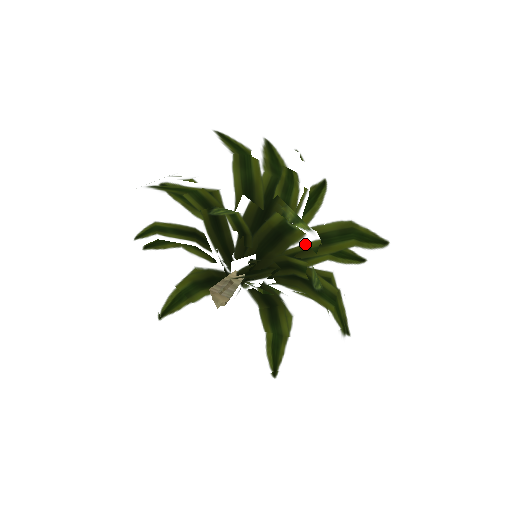
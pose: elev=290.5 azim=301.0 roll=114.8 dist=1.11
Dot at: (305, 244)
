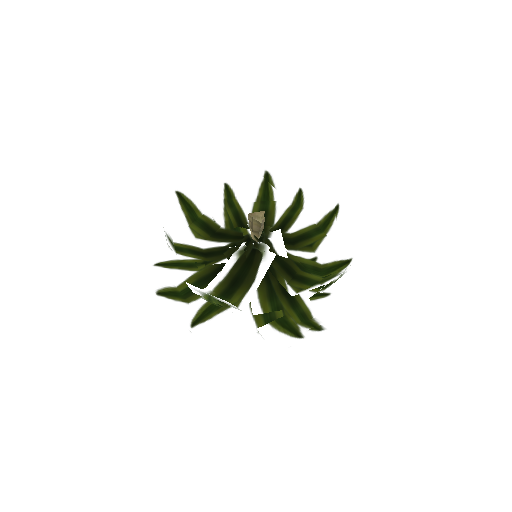
Dot at: occluded
